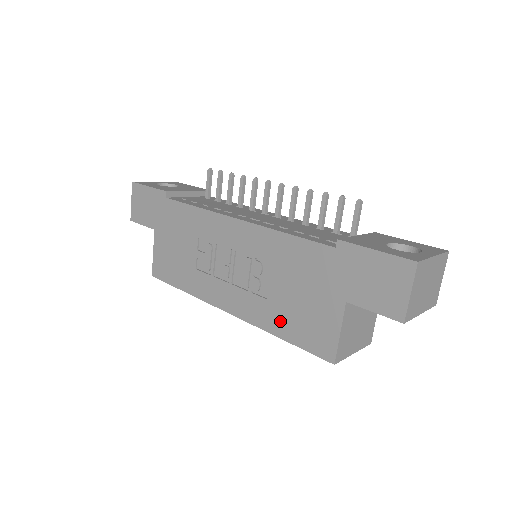
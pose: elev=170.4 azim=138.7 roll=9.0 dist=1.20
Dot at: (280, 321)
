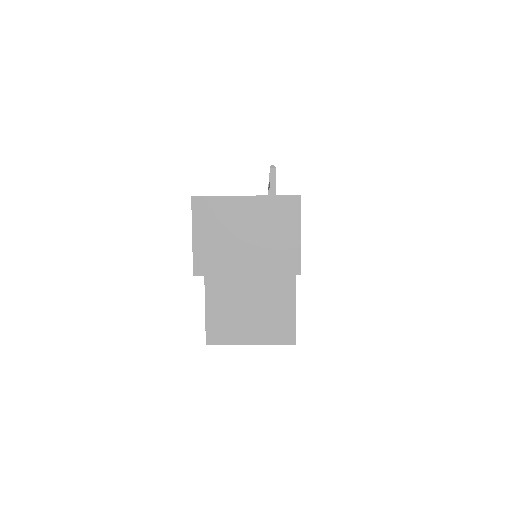
Dot at: occluded
